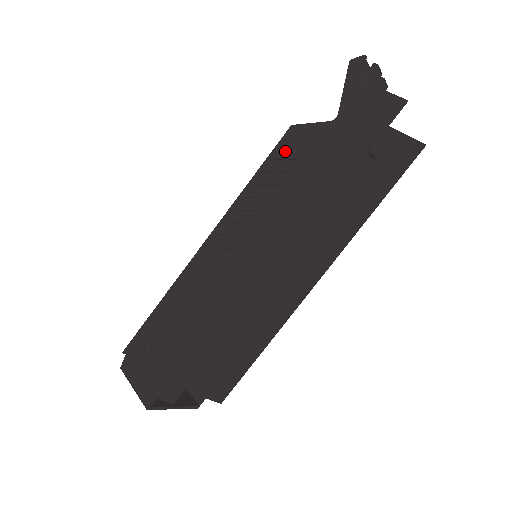
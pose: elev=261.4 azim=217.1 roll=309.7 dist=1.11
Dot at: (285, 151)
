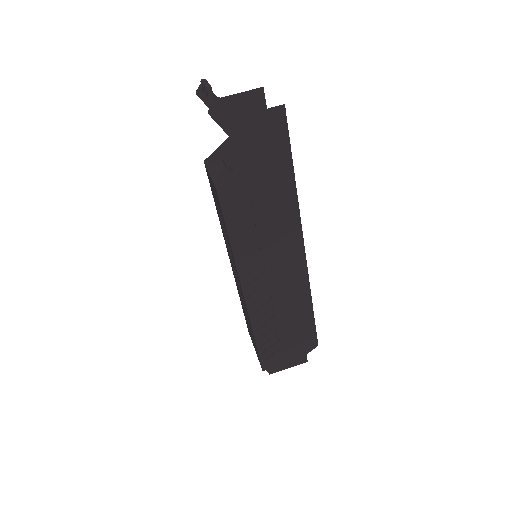
Dot at: (234, 207)
